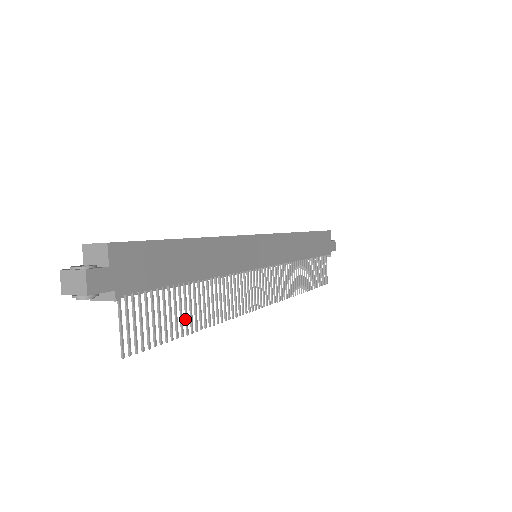
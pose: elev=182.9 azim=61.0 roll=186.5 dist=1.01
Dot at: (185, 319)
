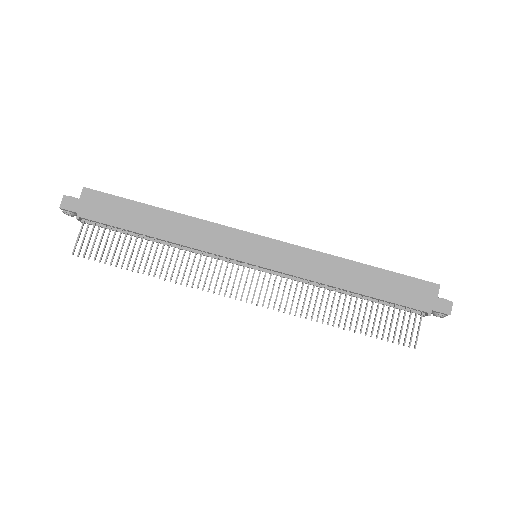
Dot at: (135, 260)
